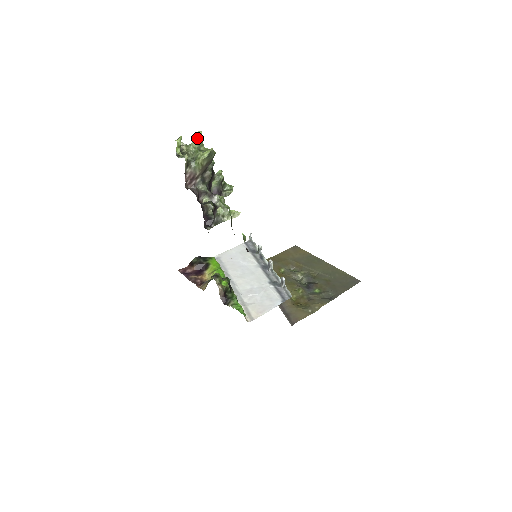
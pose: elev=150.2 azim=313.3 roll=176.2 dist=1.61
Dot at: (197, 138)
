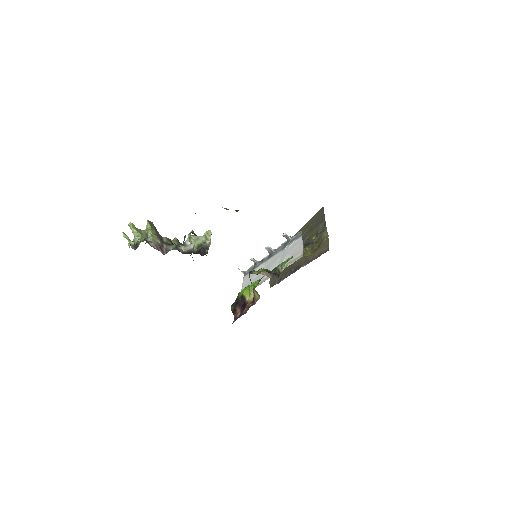
Dot at: (132, 228)
